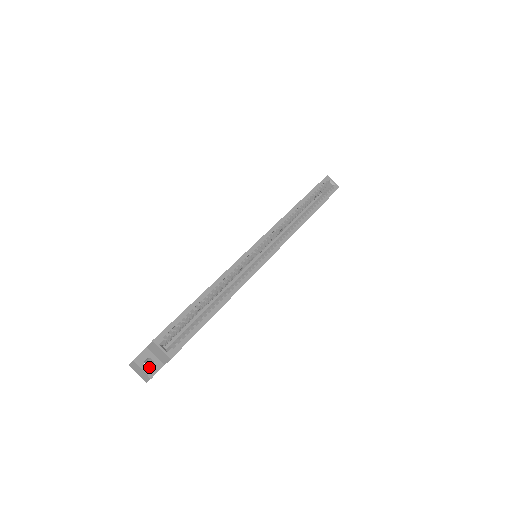
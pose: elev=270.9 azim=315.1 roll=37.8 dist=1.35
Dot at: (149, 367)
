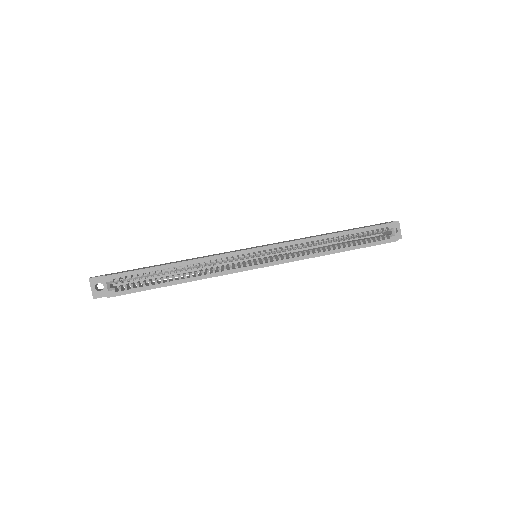
Dot at: occluded
